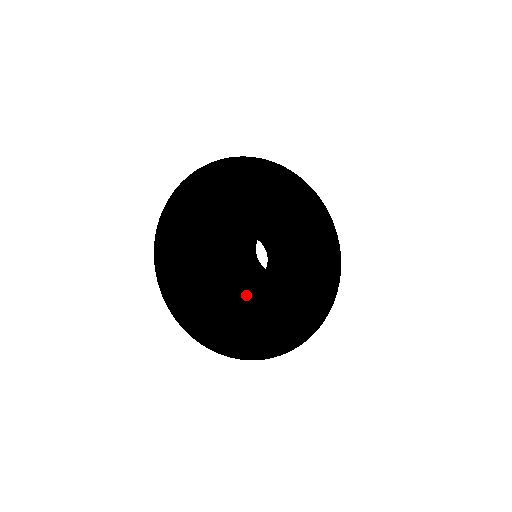
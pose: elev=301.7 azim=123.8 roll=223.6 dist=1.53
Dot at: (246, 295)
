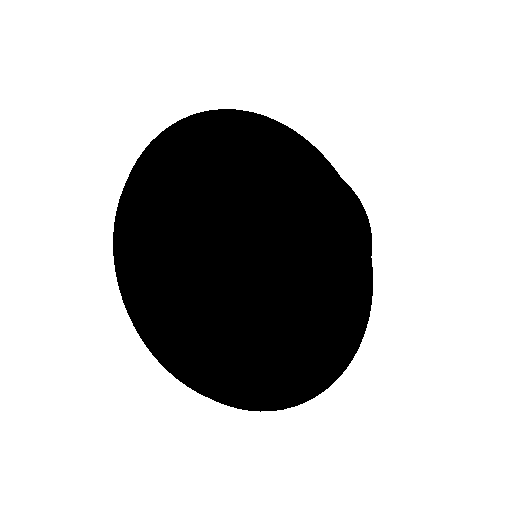
Dot at: (246, 315)
